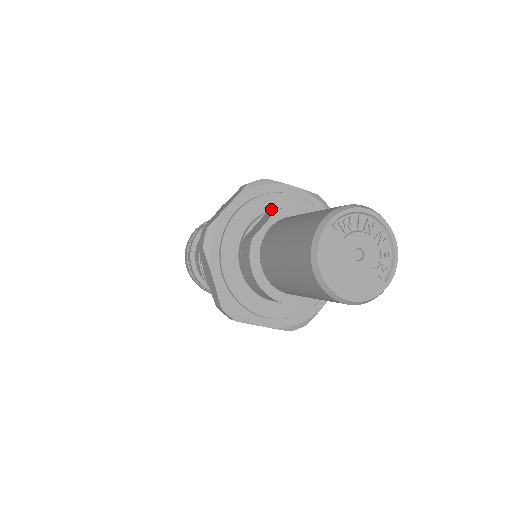
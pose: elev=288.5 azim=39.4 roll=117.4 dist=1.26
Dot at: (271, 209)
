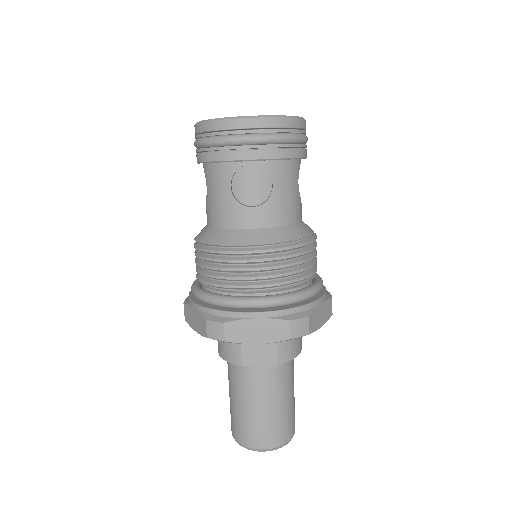
Dot at: occluded
